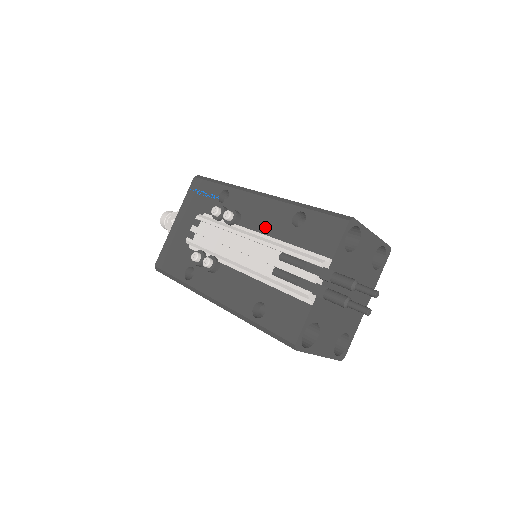
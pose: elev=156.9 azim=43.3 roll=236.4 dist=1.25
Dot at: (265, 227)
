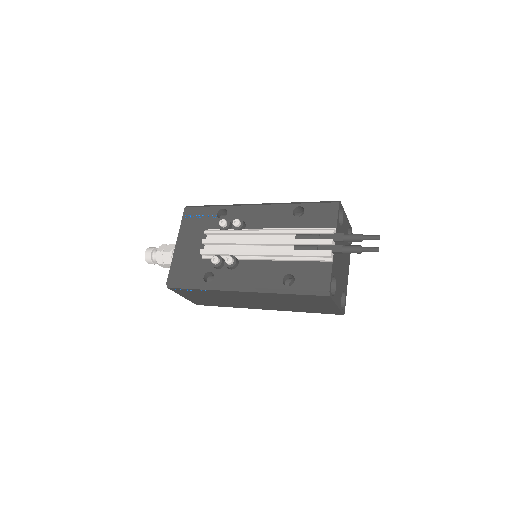
Dot at: (271, 224)
